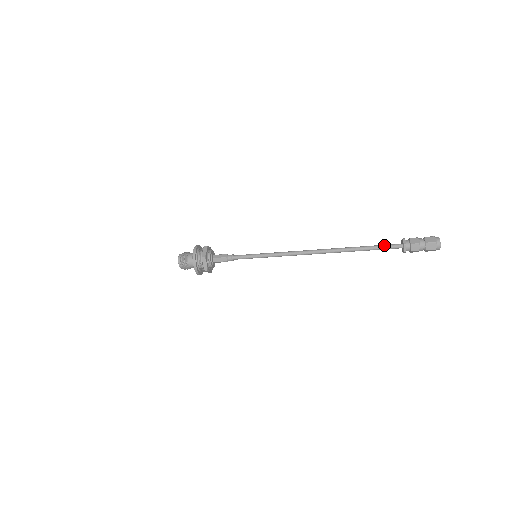
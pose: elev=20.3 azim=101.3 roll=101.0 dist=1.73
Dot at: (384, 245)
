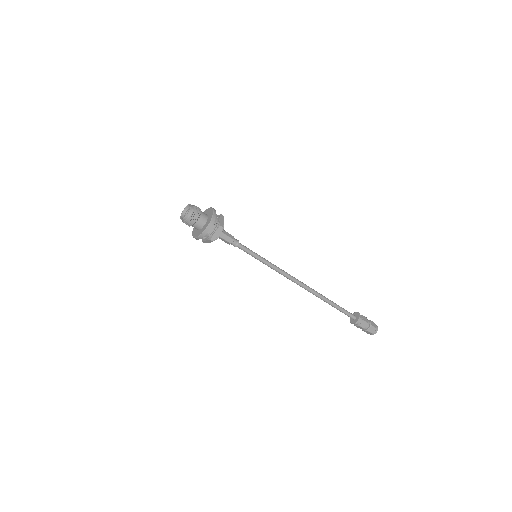
Dot at: (344, 309)
